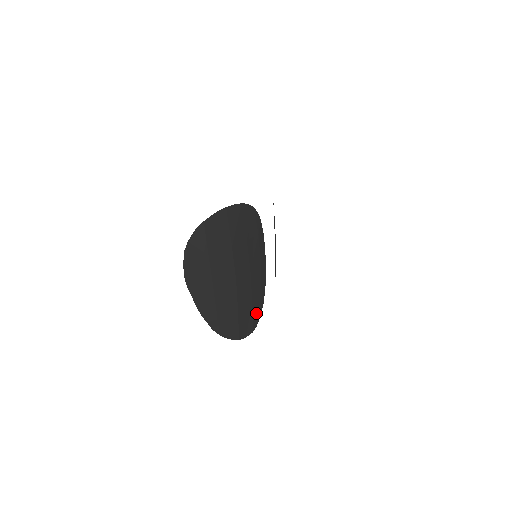
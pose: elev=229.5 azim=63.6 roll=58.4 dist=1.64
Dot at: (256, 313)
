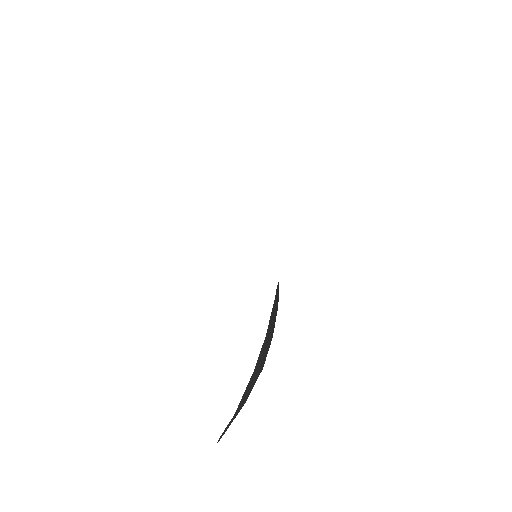
Dot at: occluded
